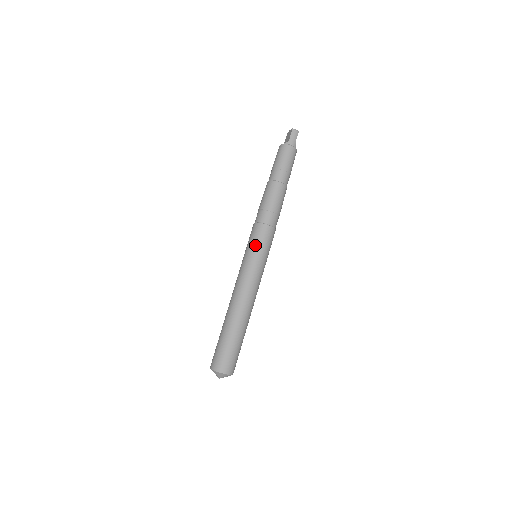
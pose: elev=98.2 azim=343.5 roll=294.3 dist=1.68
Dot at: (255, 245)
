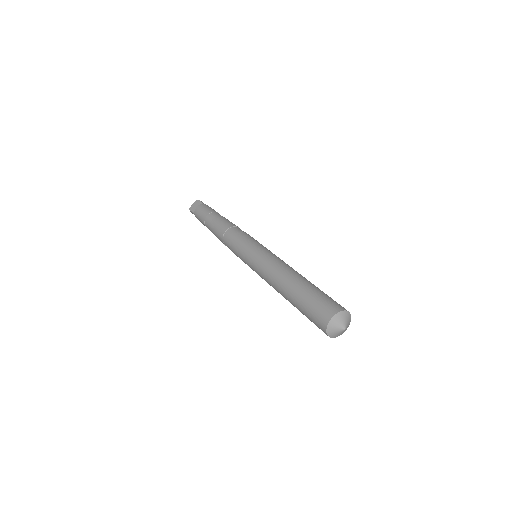
Dot at: (255, 241)
